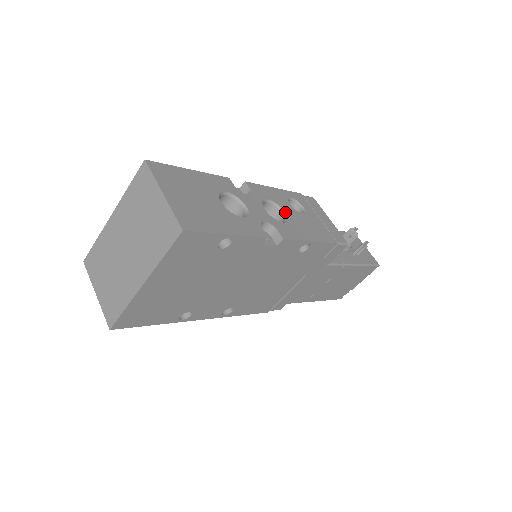
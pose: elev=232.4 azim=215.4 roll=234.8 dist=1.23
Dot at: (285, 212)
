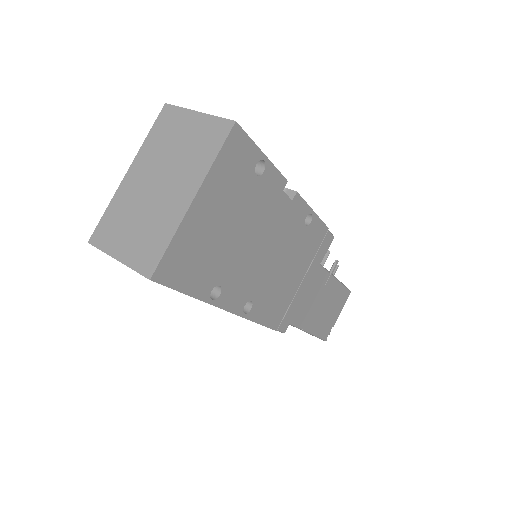
Dot at: occluded
